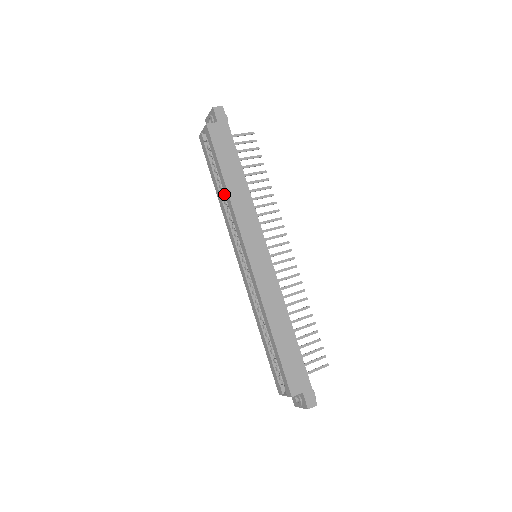
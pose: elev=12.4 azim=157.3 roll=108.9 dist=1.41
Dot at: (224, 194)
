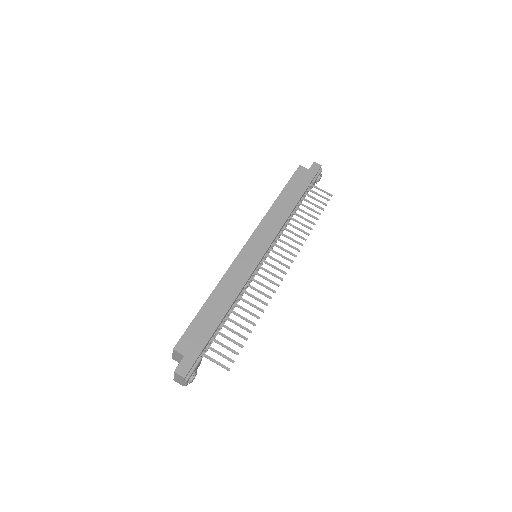
Dot at: occluded
